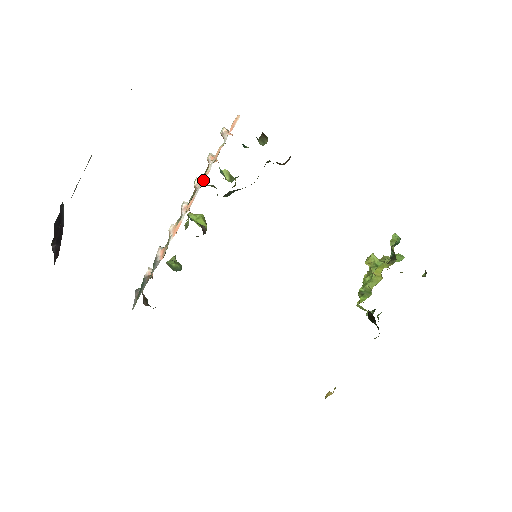
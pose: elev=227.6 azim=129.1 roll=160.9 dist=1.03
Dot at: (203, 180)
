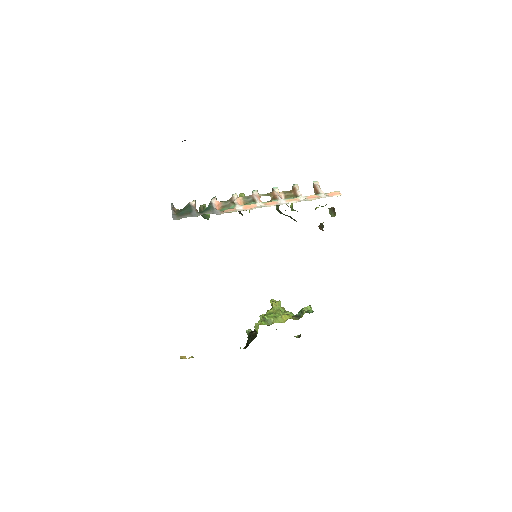
Dot at: (292, 201)
